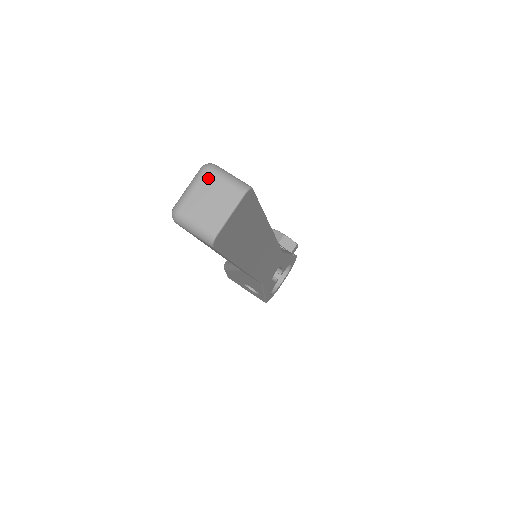
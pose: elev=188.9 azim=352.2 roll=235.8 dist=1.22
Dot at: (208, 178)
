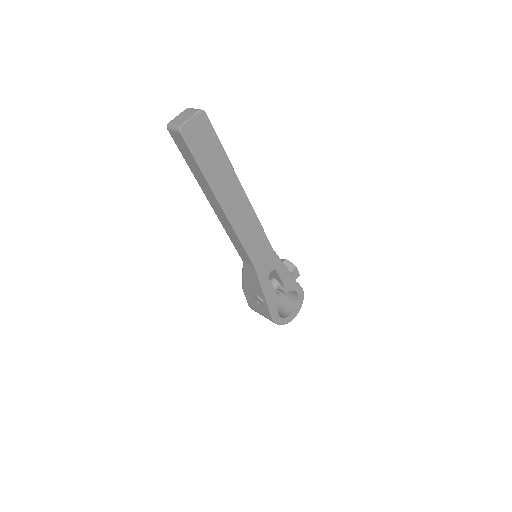
Dot at: (186, 110)
